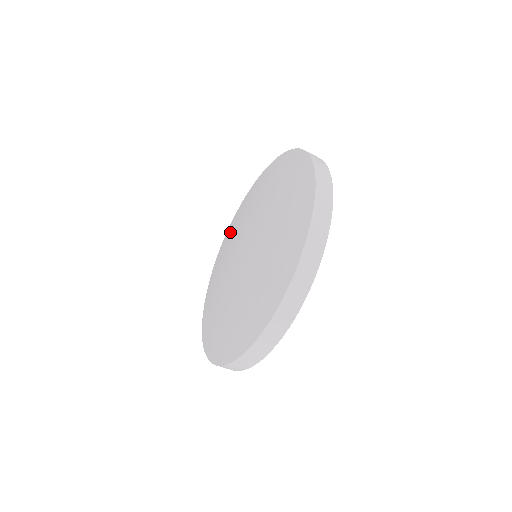
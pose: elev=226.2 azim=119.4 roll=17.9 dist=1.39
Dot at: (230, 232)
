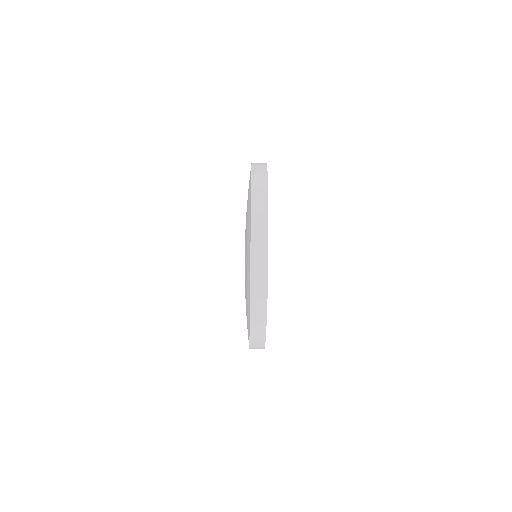
Dot at: occluded
